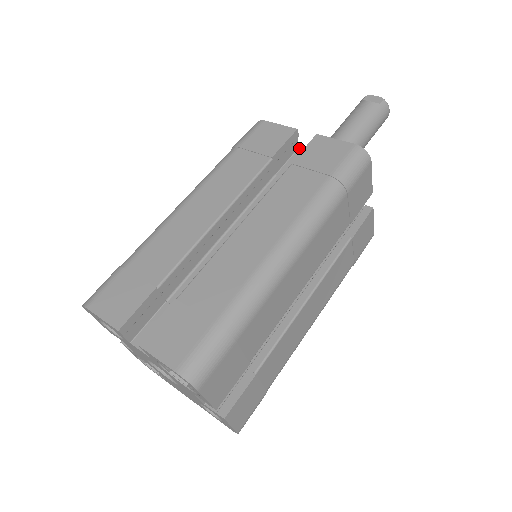
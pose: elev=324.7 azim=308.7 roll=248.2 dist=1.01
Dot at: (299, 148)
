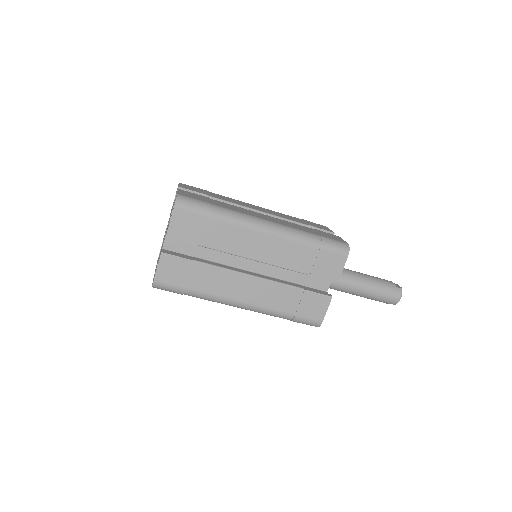
Dot at: occluded
